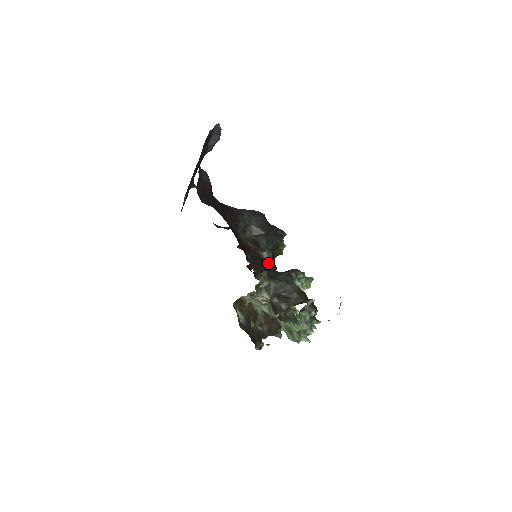
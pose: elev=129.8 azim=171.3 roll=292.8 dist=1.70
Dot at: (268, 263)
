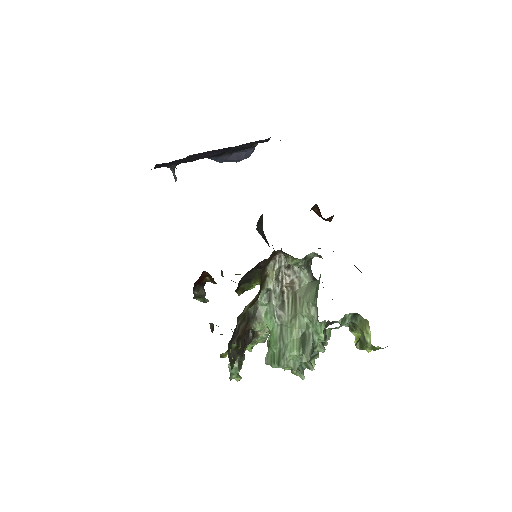
Dot at: (238, 284)
